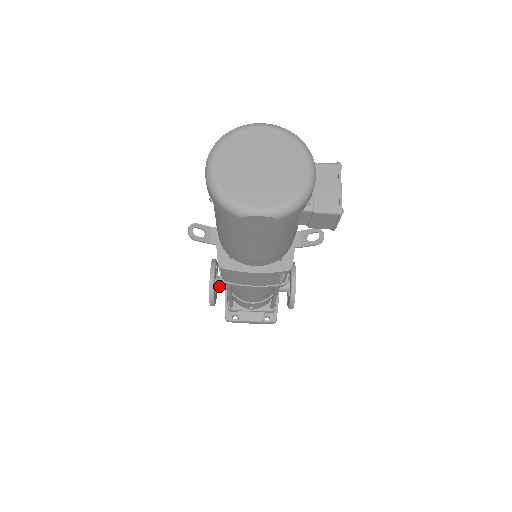
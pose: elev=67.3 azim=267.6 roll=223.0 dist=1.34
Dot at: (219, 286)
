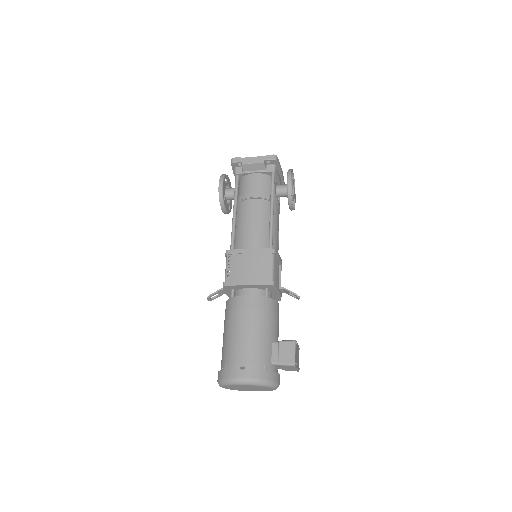
Dot at: (231, 199)
